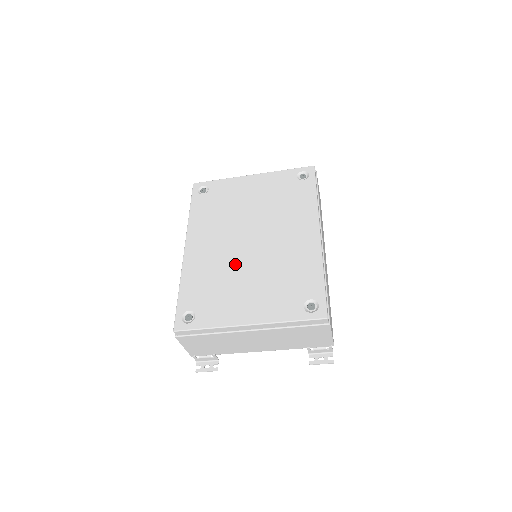
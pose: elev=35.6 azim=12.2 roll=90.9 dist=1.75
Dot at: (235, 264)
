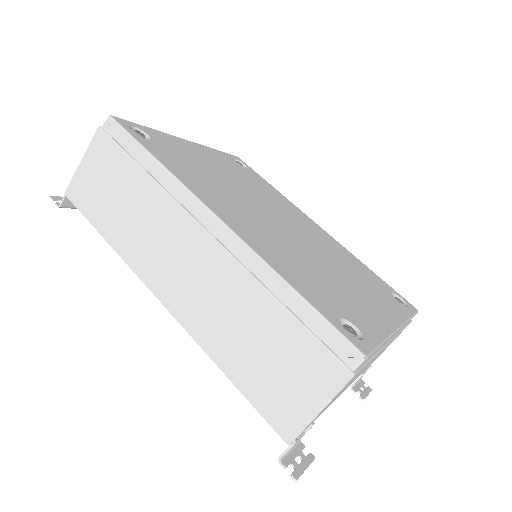
Dot at: (303, 250)
